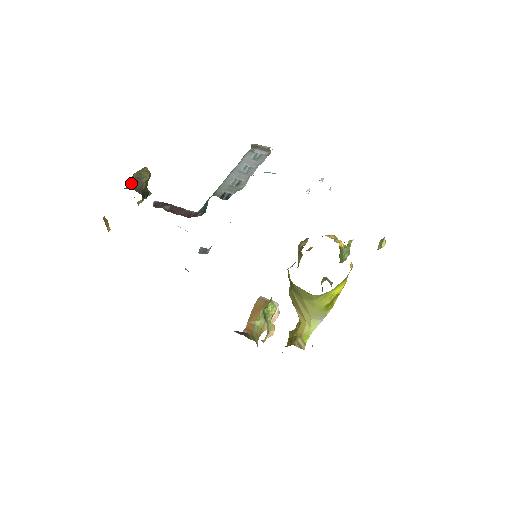
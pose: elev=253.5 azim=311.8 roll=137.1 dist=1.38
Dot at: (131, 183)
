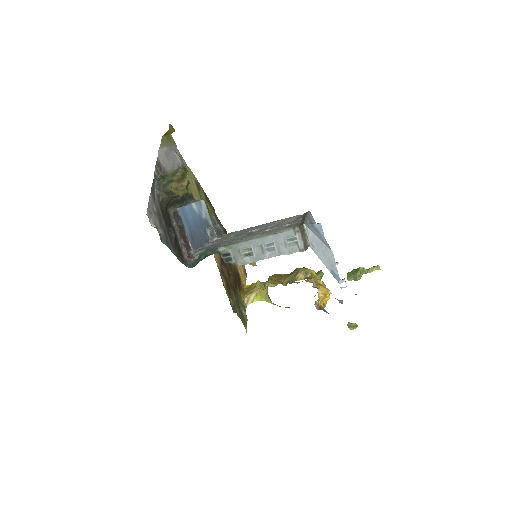
Dot at: (164, 189)
